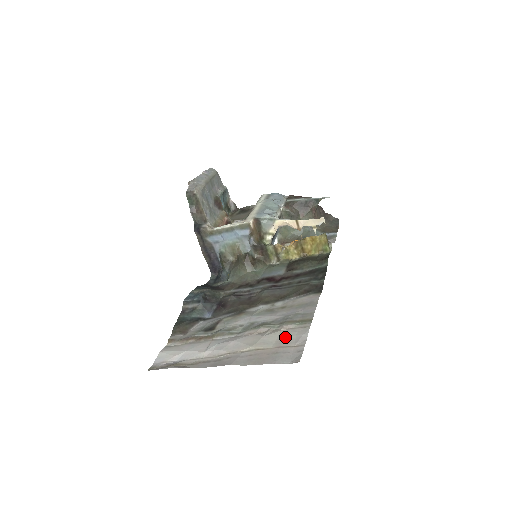
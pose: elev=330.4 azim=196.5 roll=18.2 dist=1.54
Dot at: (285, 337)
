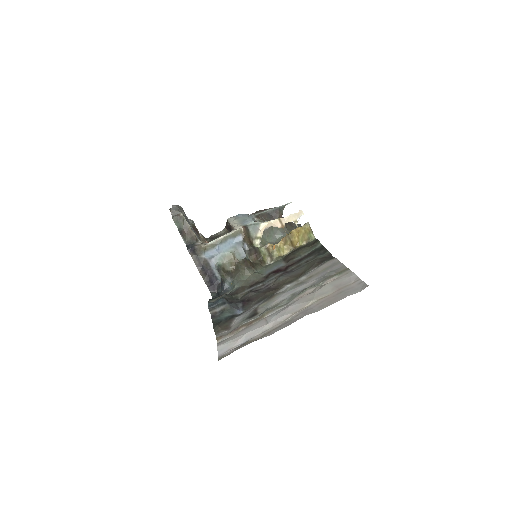
Dot at: (337, 284)
